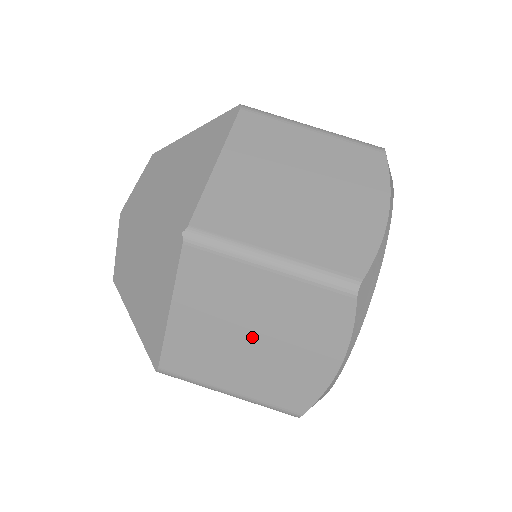
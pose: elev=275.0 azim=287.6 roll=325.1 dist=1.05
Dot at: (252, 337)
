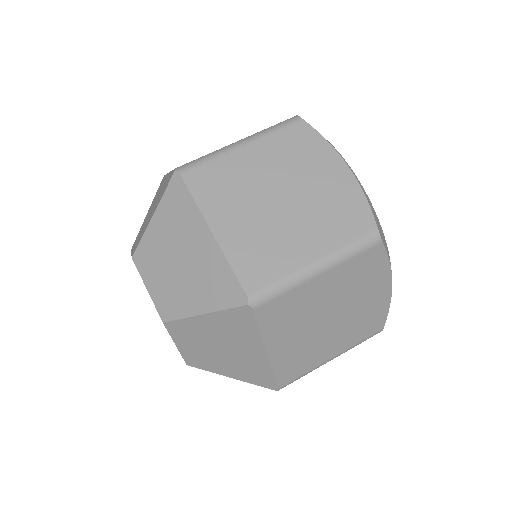
Dot at: (330, 318)
